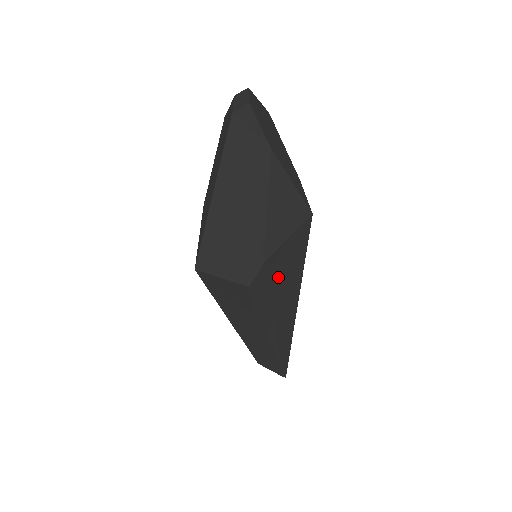
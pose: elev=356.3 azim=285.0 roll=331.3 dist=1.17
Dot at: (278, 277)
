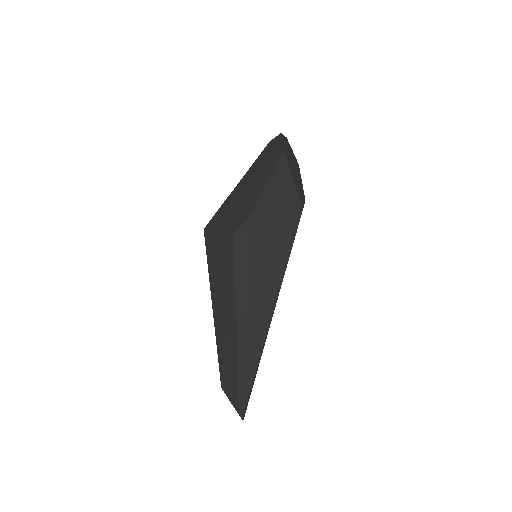
Dot at: (261, 246)
